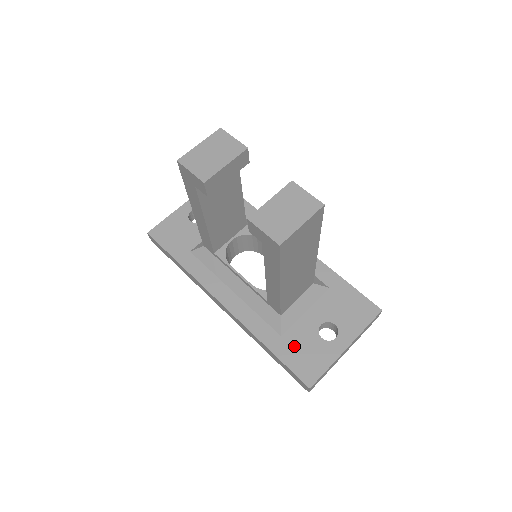
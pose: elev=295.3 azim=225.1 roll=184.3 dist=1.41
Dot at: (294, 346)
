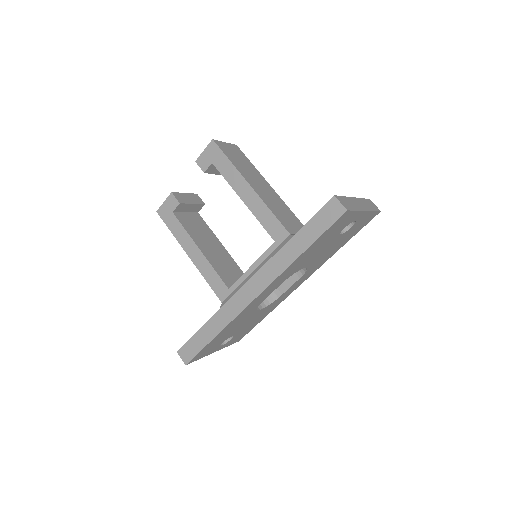
Dot at: occluded
